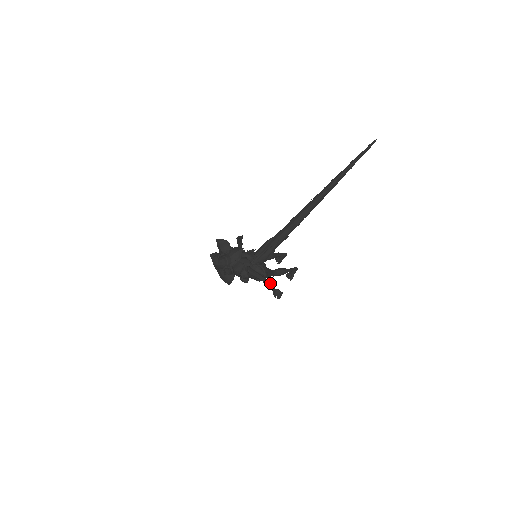
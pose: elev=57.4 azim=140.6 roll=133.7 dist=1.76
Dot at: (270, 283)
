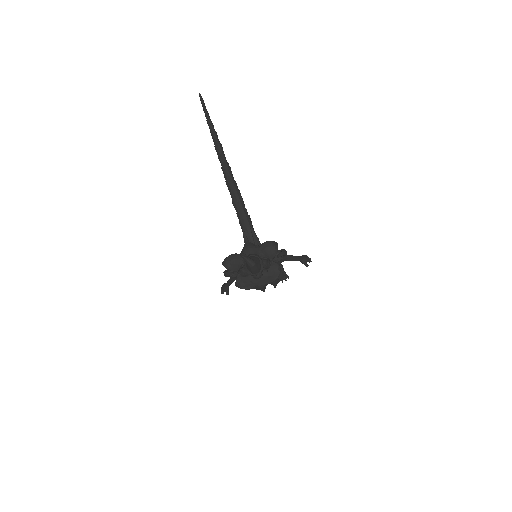
Dot at: (292, 256)
